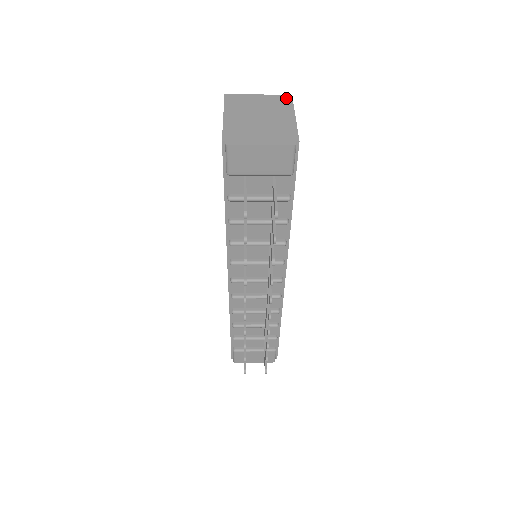
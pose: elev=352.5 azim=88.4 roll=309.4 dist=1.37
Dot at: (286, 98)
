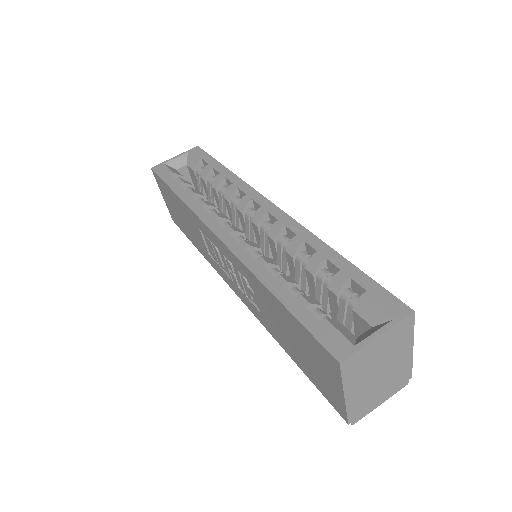
Dot at: (408, 323)
